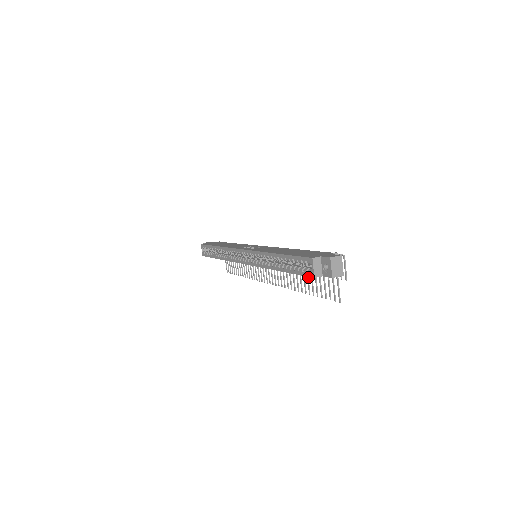
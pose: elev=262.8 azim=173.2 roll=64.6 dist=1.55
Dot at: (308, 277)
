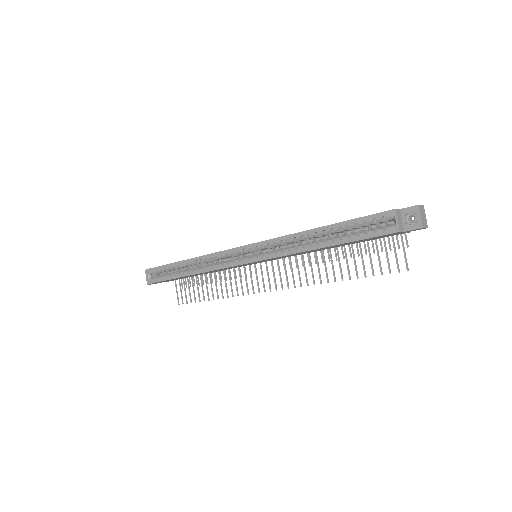
Dot at: (347, 259)
